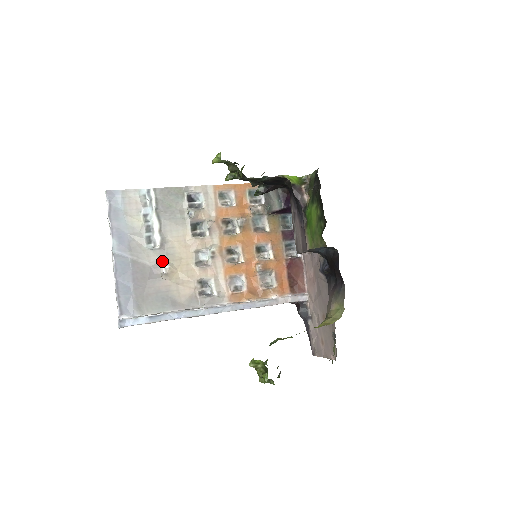
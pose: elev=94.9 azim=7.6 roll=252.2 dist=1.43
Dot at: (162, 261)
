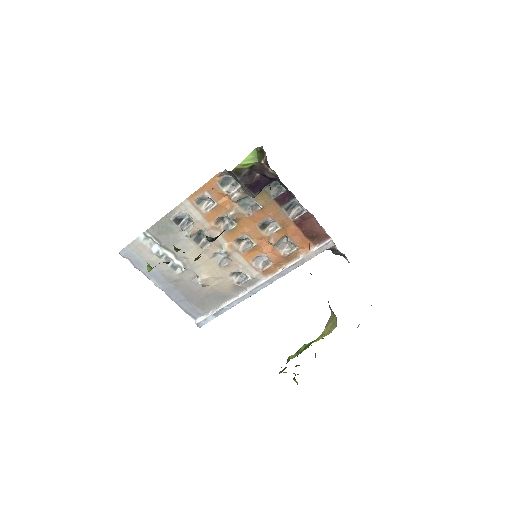
Dot at: (194, 276)
